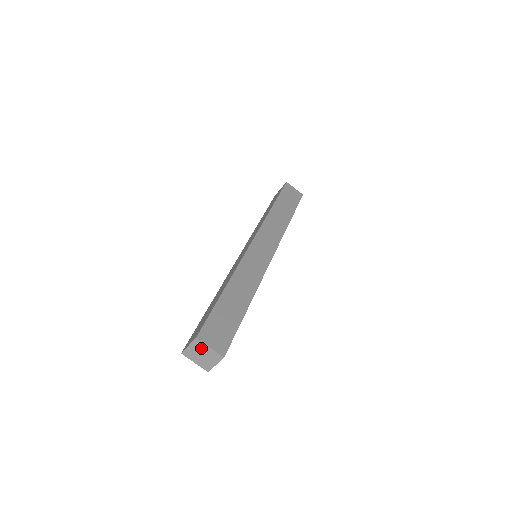
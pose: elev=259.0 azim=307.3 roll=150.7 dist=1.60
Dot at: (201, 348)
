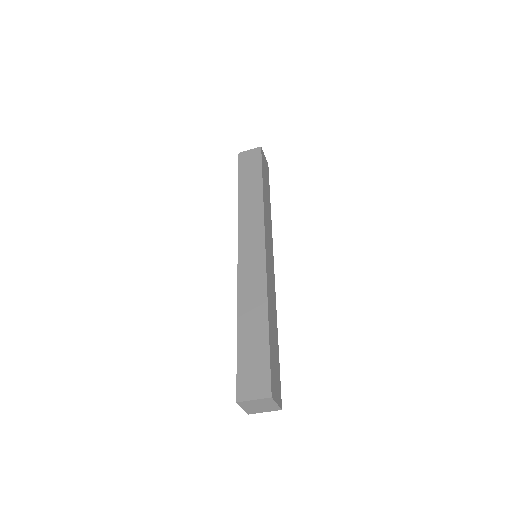
Dot at: (251, 404)
